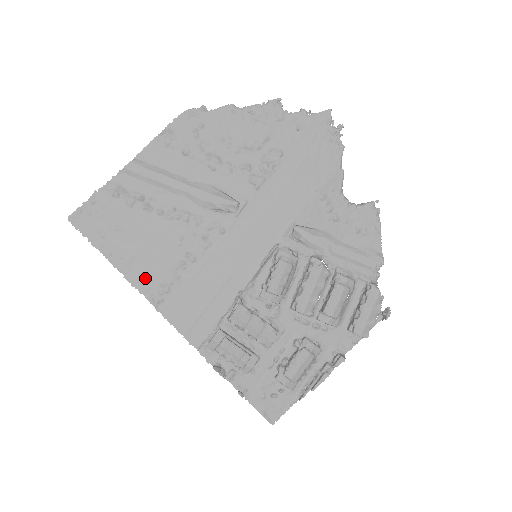
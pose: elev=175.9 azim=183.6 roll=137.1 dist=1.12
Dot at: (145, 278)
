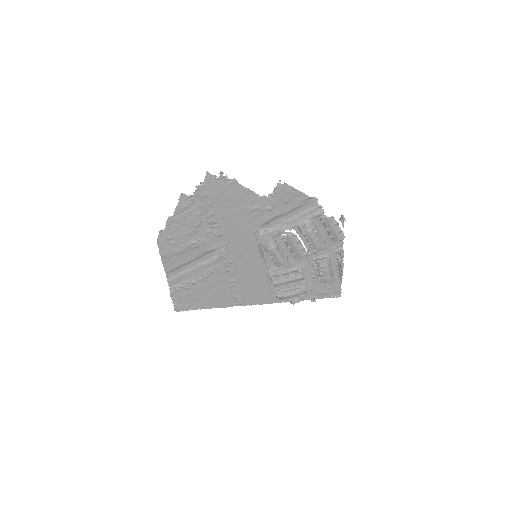
Dot at: (226, 302)
